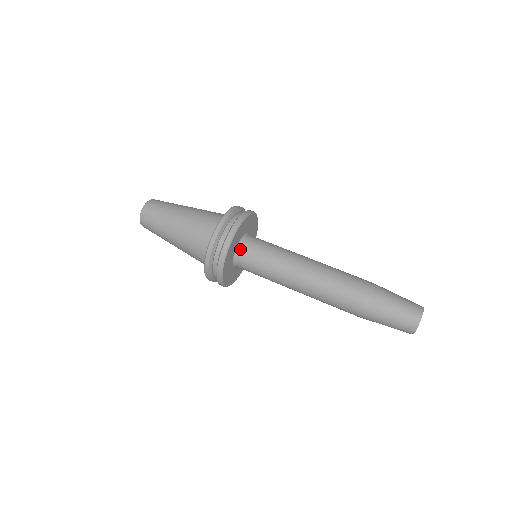
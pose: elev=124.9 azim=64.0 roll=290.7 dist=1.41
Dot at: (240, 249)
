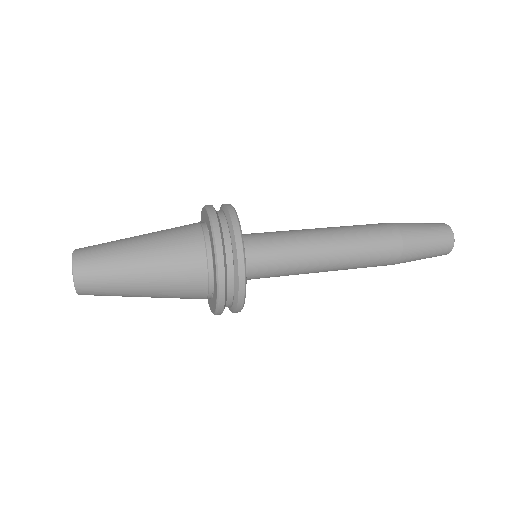
Dot at: occluded
